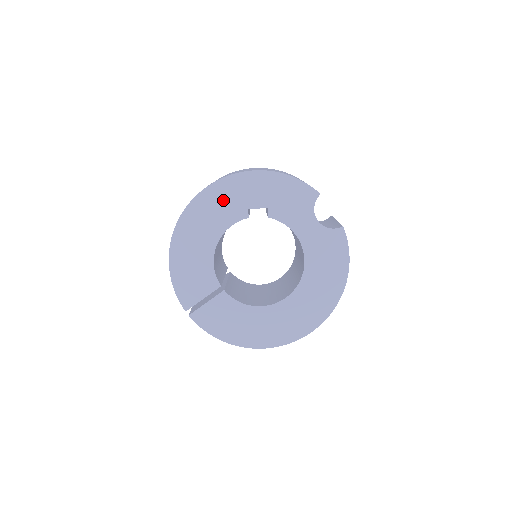
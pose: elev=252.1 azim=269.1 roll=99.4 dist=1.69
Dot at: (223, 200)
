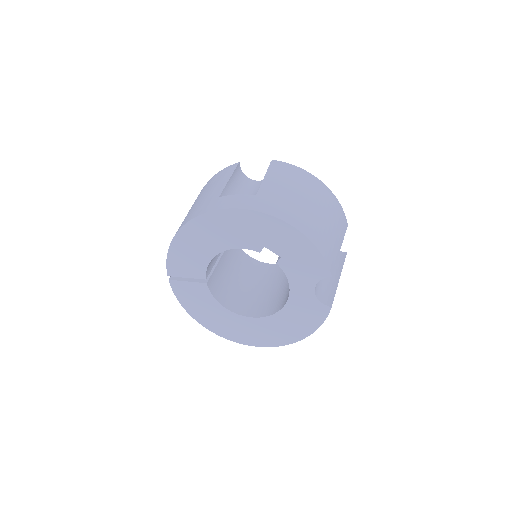
Dot at: (247, 227)
